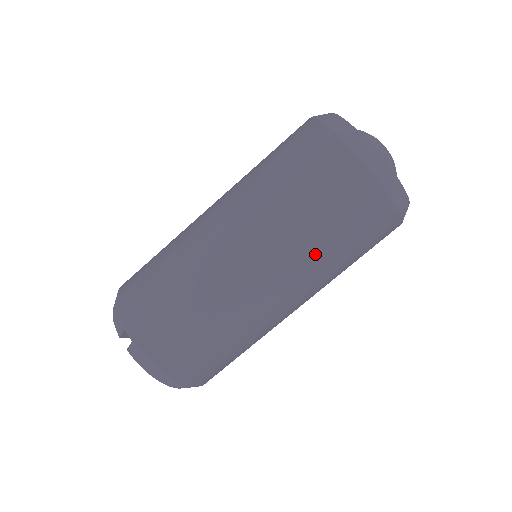
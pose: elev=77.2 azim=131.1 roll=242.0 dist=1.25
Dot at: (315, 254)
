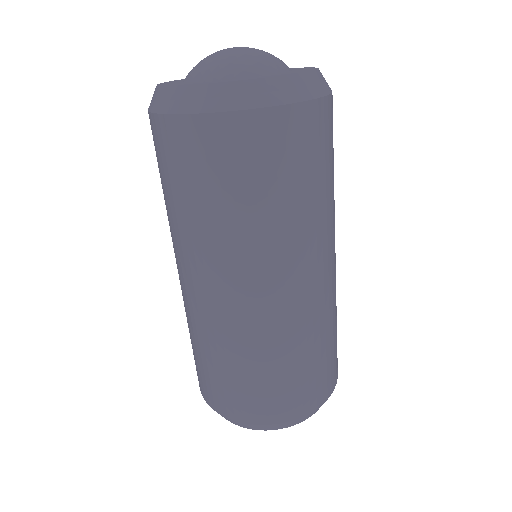
Dot at: (209, 232)
